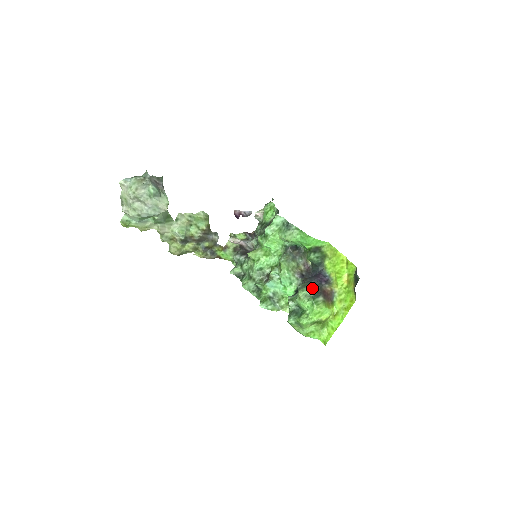
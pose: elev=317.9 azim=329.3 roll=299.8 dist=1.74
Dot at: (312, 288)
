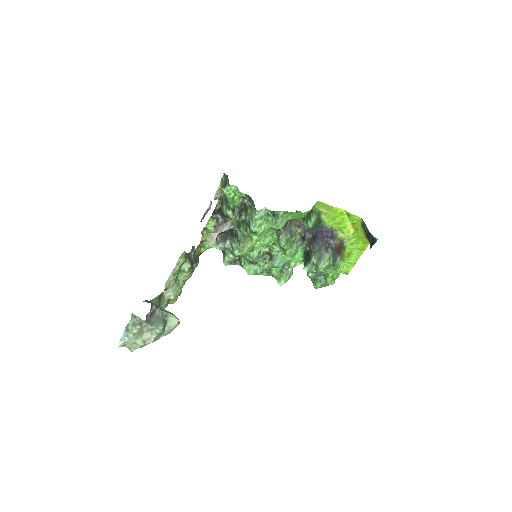
Dot at: (327, 257)
